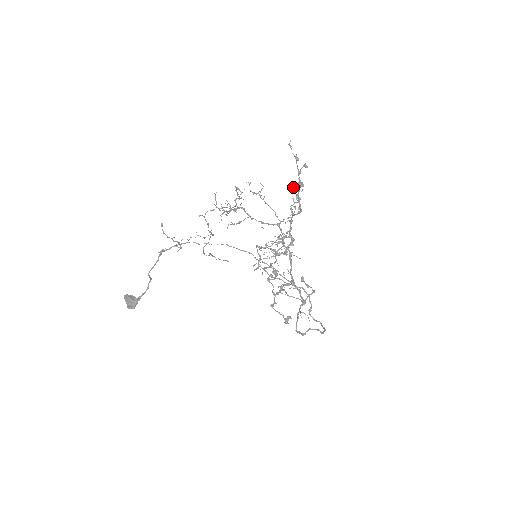
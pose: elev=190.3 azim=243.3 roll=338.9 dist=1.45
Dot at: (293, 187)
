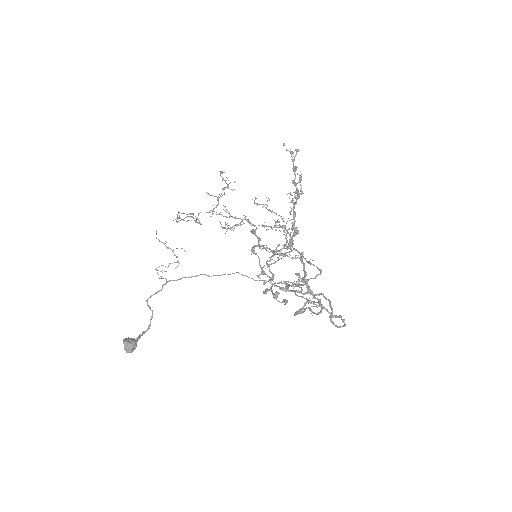
Dot at: occluded
